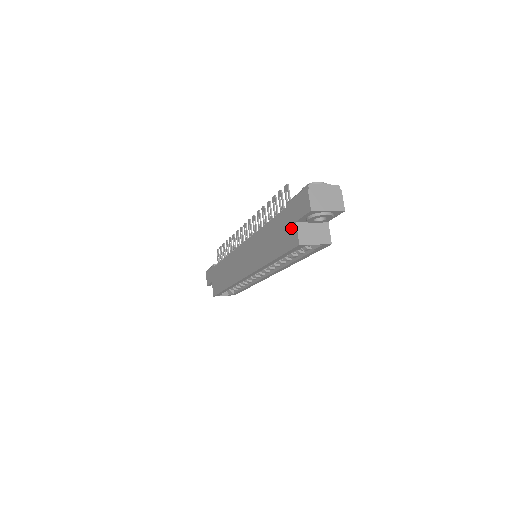
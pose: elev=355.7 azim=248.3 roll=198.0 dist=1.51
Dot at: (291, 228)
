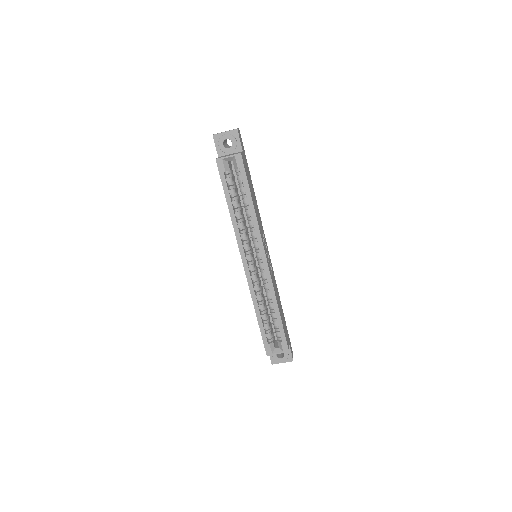
Dot at: occluded
